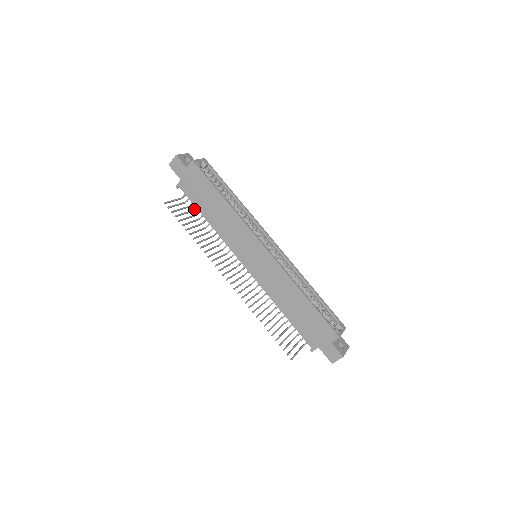
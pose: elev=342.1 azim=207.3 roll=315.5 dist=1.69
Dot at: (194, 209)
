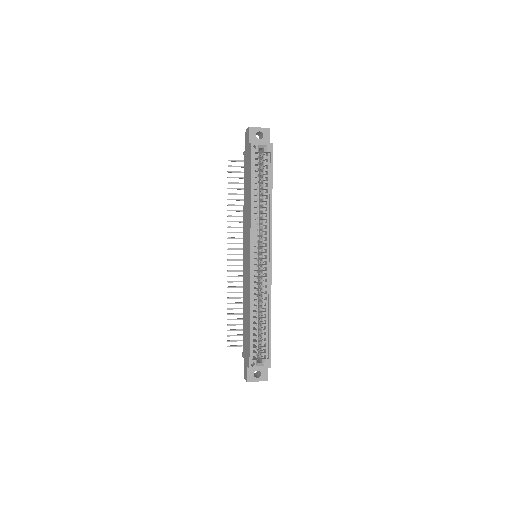
Dot at: occluded
